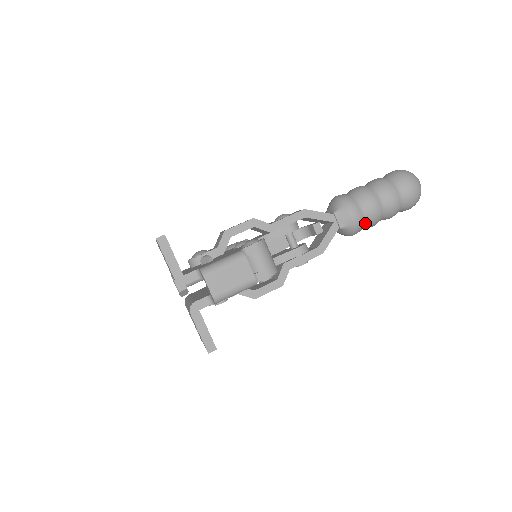
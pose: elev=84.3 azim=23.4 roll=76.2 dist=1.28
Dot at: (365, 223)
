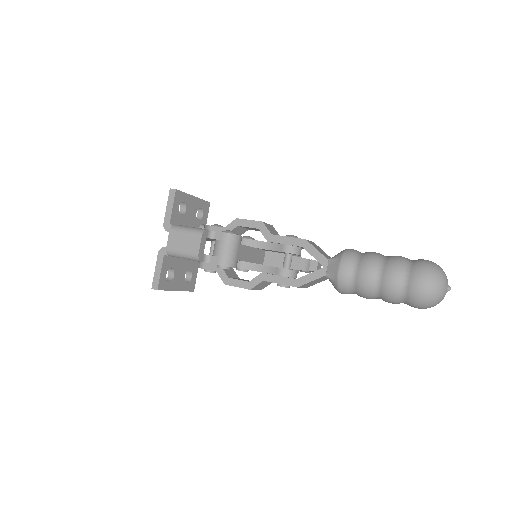
Dot at: (353, 287)
